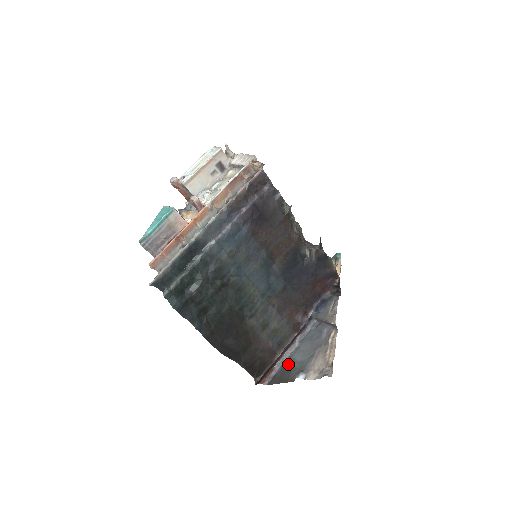
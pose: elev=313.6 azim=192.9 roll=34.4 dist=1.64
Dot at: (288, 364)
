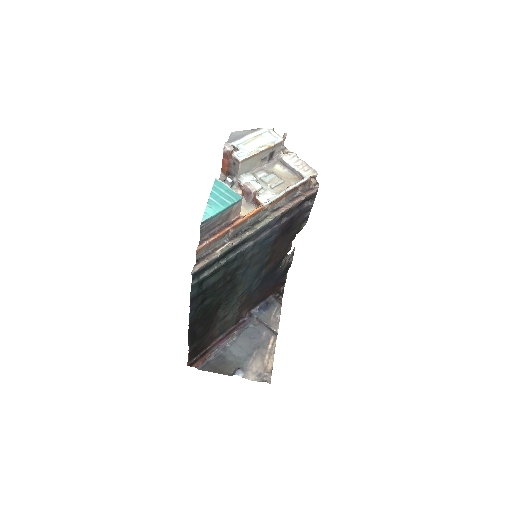
Dot at: (224, 355)
